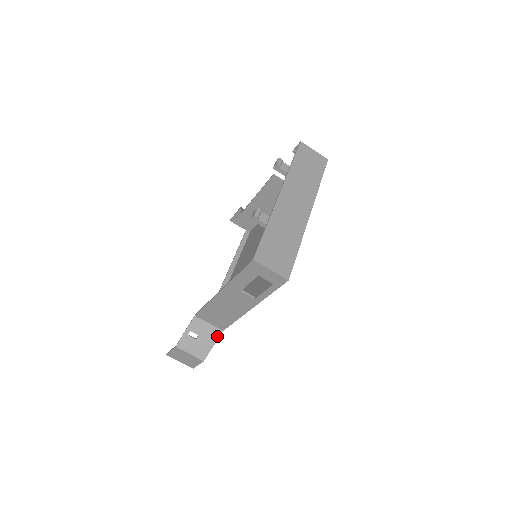
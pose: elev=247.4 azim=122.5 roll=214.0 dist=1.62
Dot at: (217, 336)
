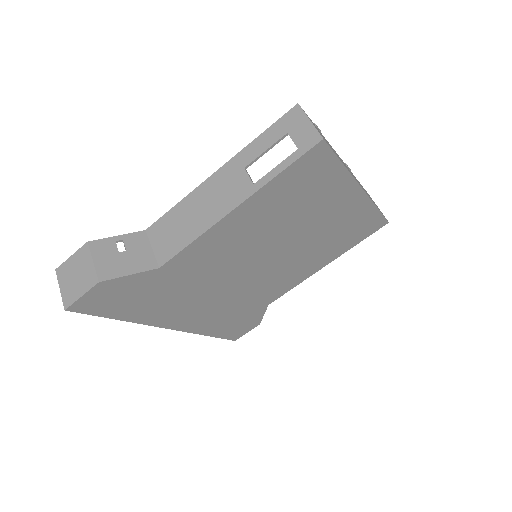
Dot at: (146, 268)
